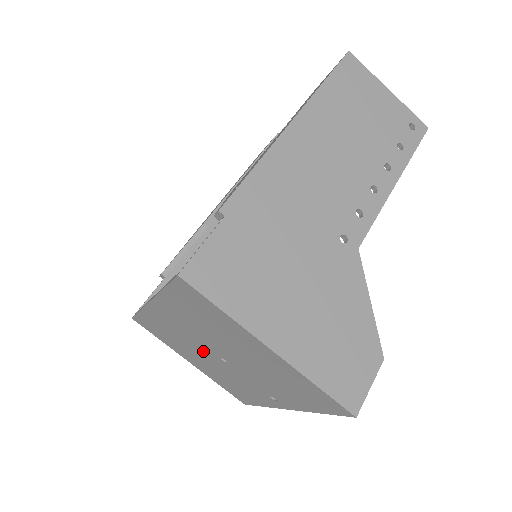
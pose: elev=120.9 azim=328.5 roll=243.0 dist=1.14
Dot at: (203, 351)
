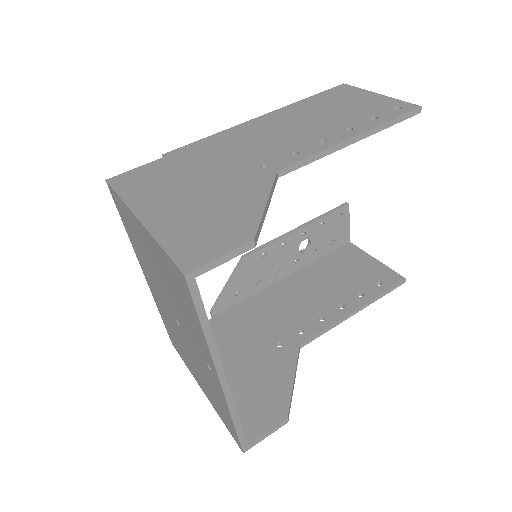
Dot at: (177, 329)
